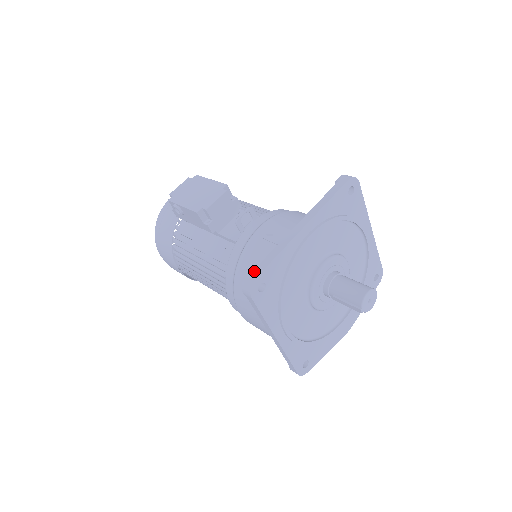
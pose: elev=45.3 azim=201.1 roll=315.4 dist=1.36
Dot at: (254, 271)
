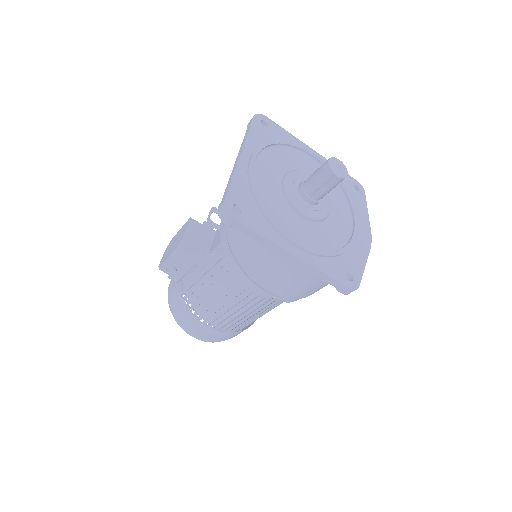
Dot at: (221, 202)
